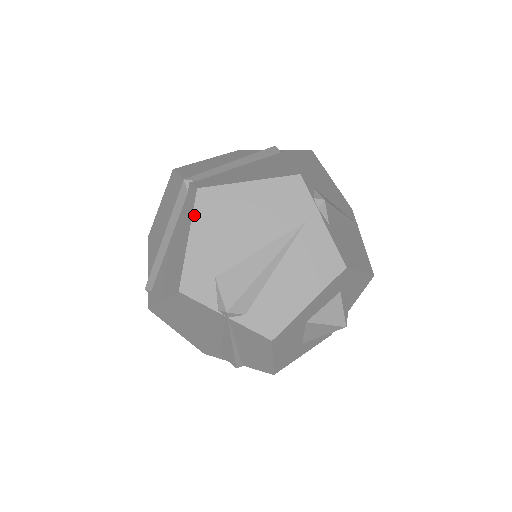
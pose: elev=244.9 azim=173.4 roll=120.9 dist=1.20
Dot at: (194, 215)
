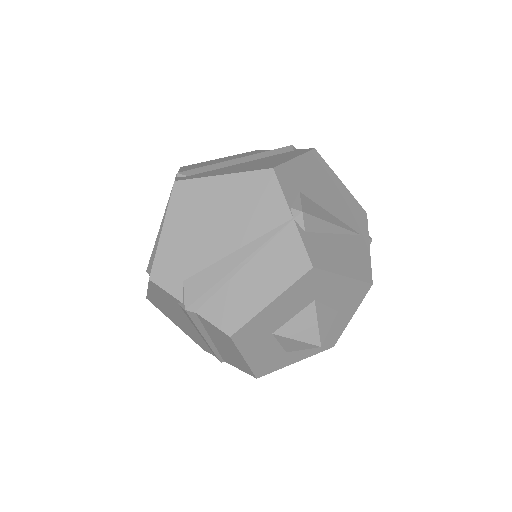
Dot at: (306, 154)
